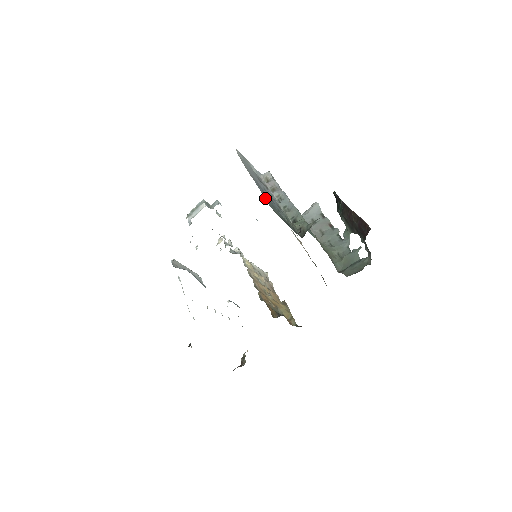
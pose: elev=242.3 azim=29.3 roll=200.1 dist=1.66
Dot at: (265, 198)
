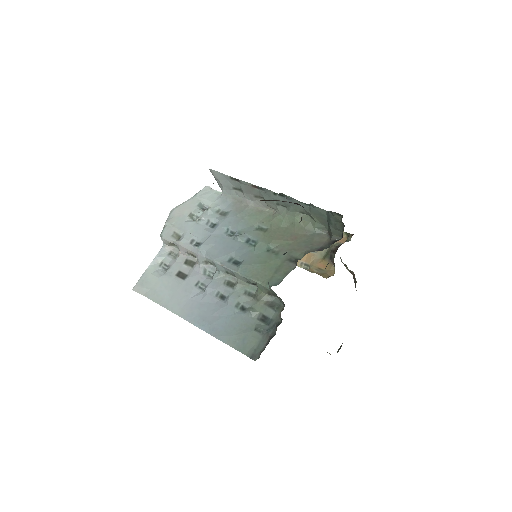
Dot at: (229, 343)
